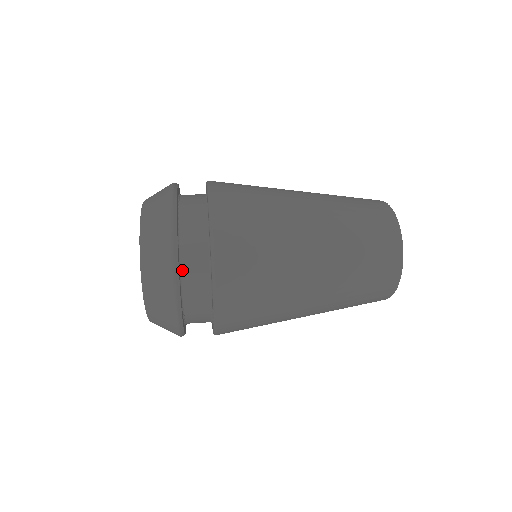
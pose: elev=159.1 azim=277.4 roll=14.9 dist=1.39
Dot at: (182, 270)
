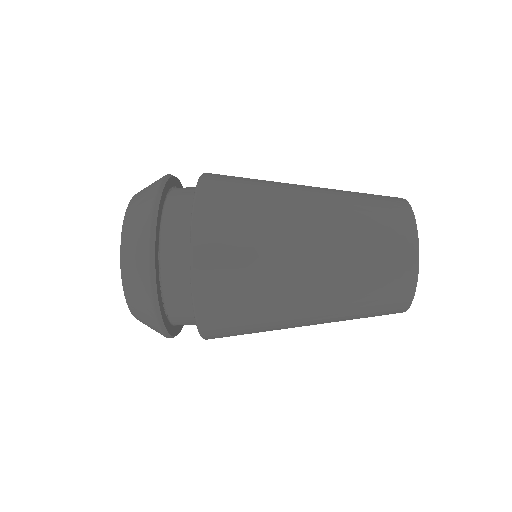
Dot at: (165, 210)
